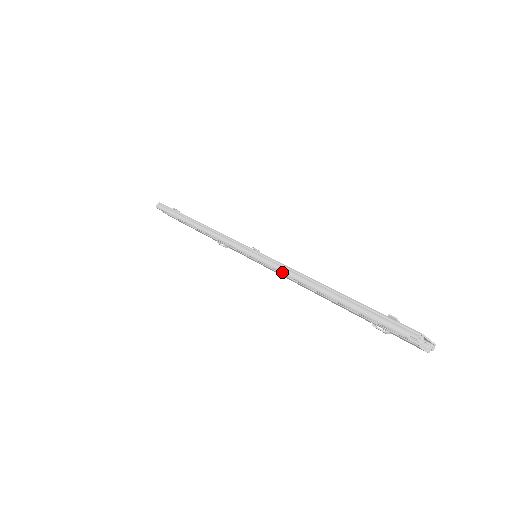
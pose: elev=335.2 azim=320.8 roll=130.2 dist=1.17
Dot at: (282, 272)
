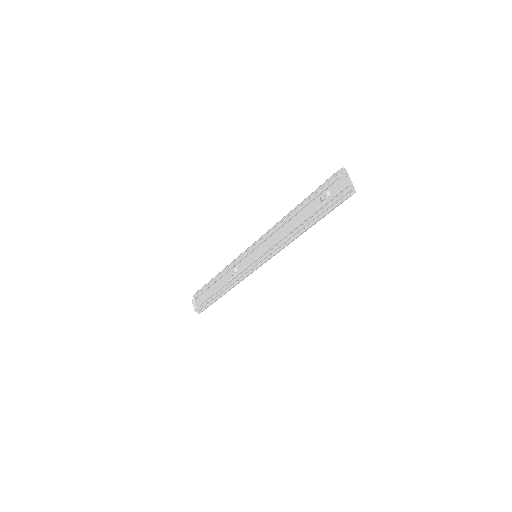
Dot at: (273, 226)
